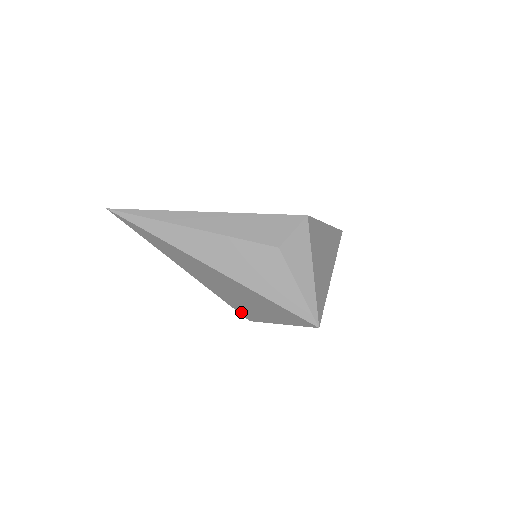
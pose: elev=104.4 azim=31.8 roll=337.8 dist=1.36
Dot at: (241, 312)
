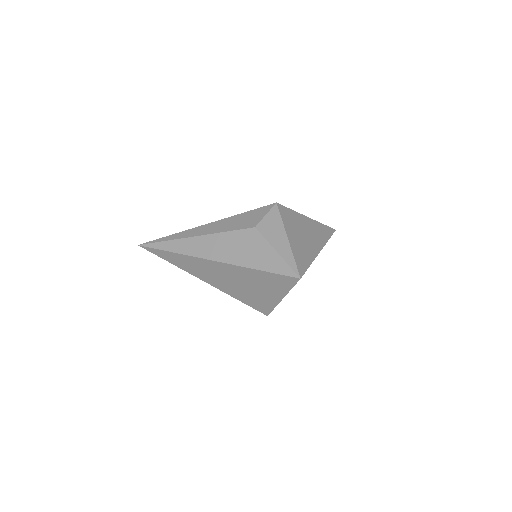
Dot at: (256, 308)
